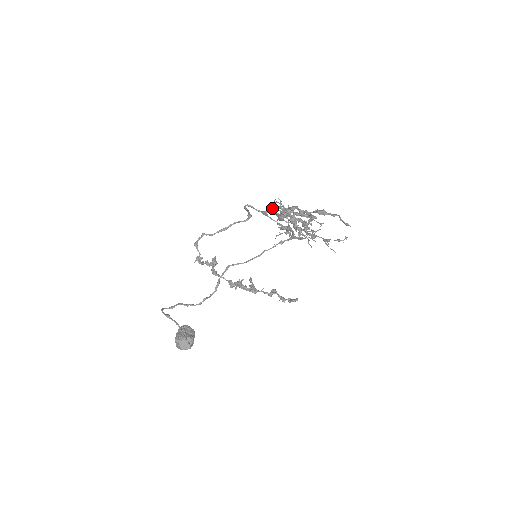
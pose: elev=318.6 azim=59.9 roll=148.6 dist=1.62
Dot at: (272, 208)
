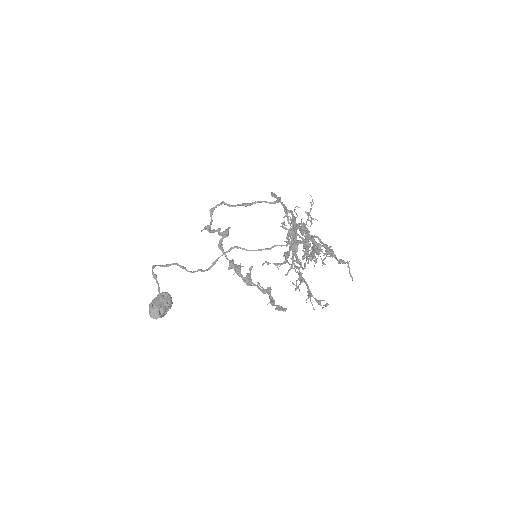
Dot at: (282, 222)
